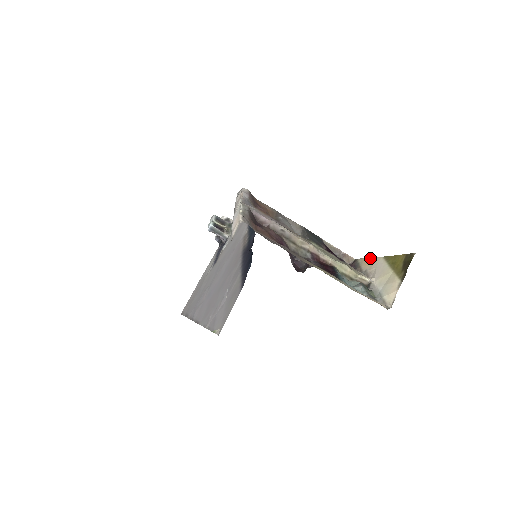
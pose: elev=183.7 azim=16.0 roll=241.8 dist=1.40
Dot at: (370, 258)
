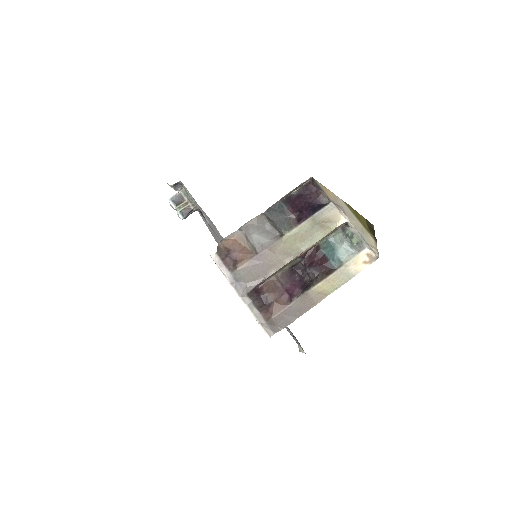
Dot at: (329, 191)
